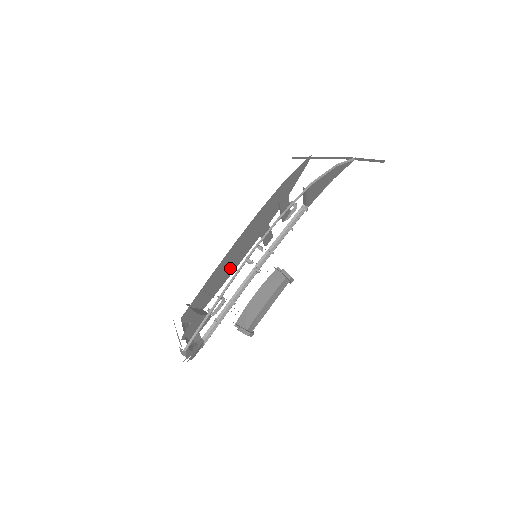
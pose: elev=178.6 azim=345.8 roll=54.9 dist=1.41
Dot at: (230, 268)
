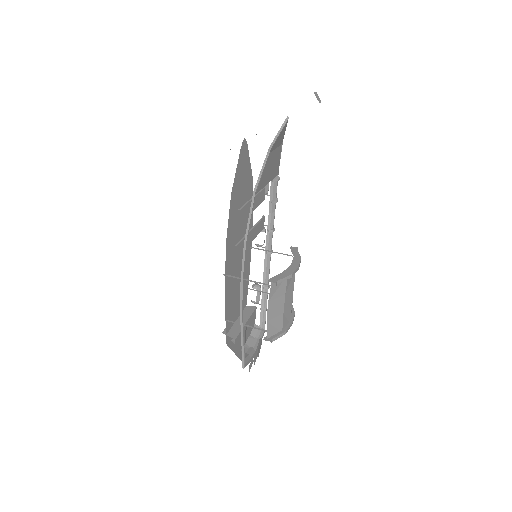
Dot at: occluded
